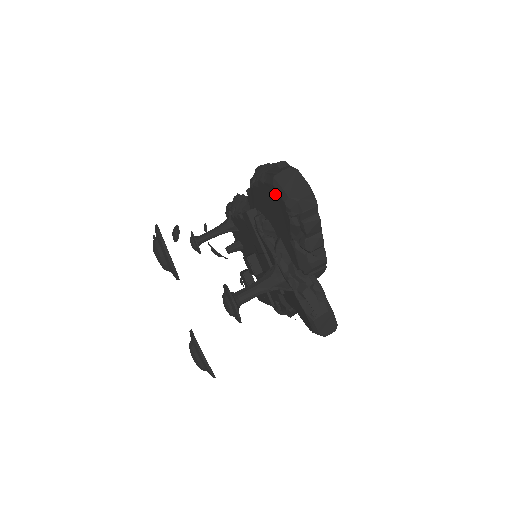
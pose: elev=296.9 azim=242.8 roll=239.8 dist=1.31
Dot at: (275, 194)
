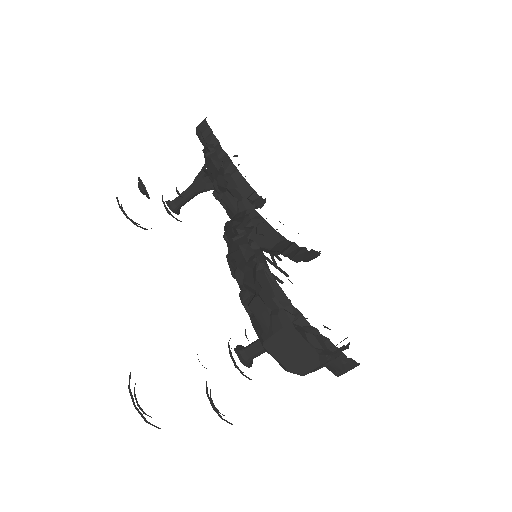
Dot at: occluded
